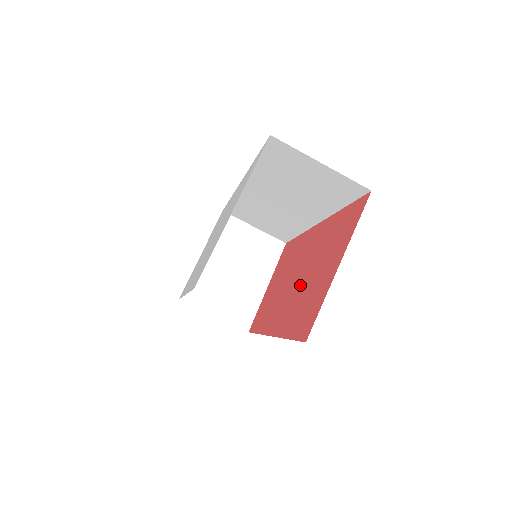
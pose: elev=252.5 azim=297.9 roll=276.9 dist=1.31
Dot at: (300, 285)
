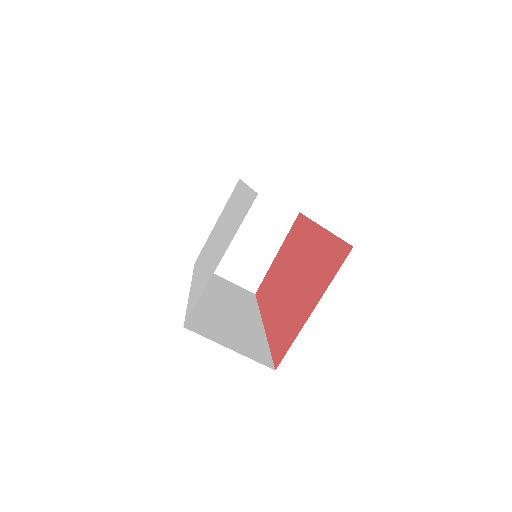
Dot at: (290, 292)
